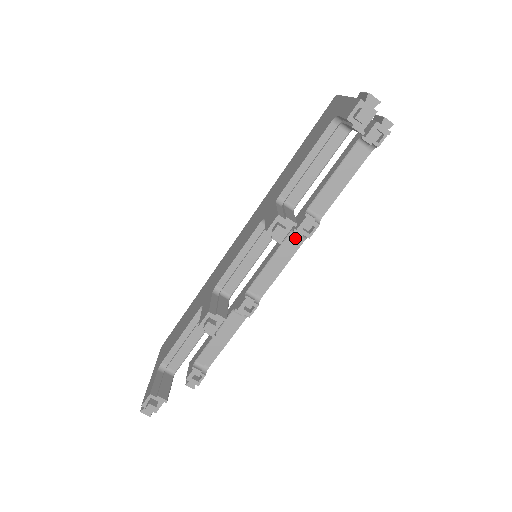
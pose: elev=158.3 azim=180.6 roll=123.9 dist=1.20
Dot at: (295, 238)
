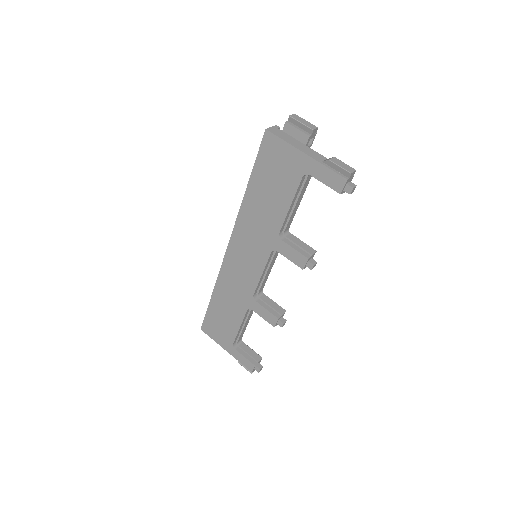
Dot at: occluded
